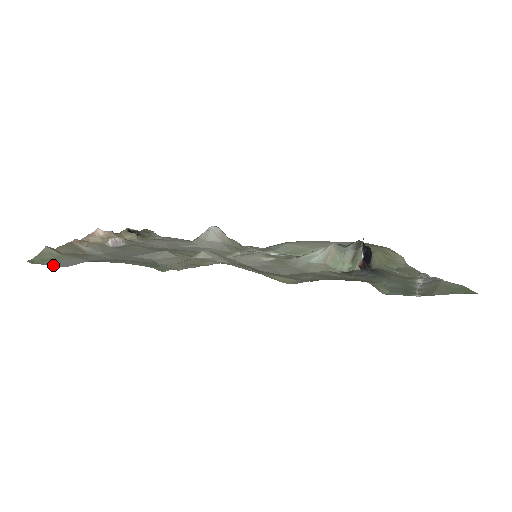
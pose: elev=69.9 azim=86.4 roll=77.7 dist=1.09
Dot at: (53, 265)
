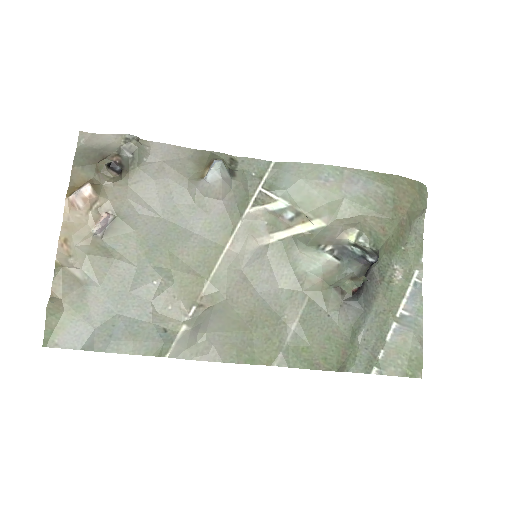
Dot at: (67, 347)
